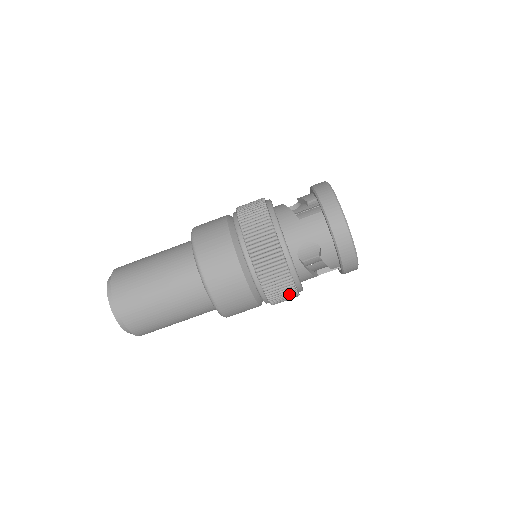
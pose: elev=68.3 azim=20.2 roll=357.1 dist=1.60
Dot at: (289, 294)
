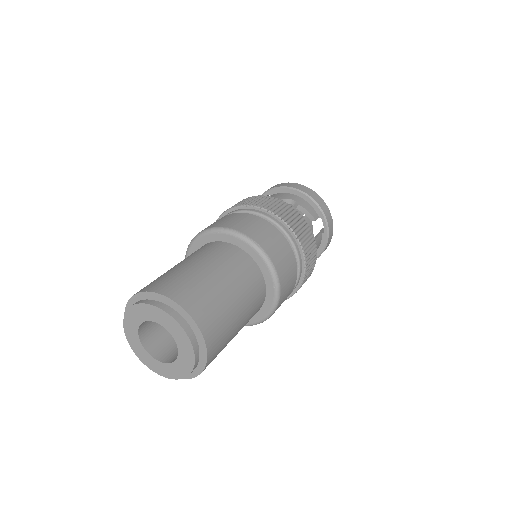
Dot at: (305, 228)
